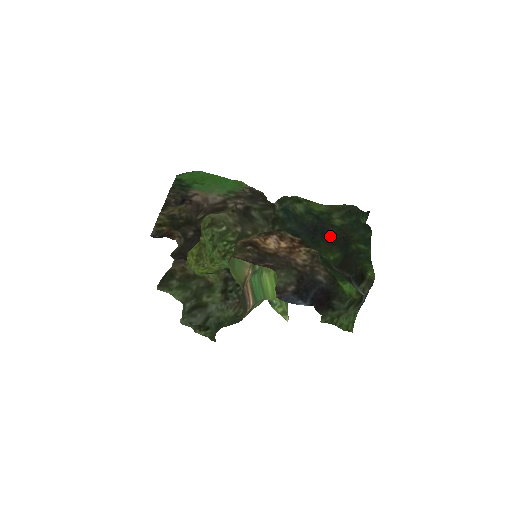
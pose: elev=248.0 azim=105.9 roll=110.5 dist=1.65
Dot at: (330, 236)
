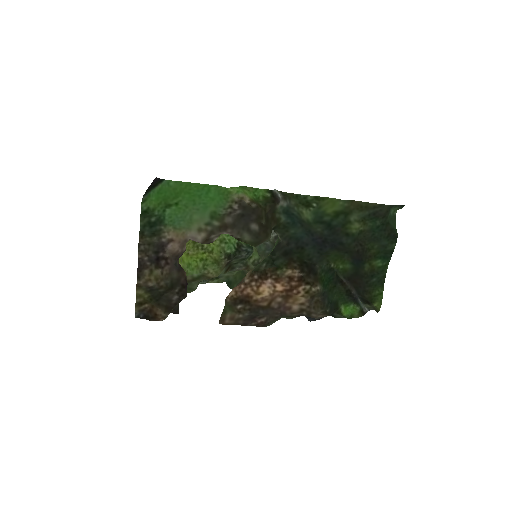
Dot at: (342, 247)
